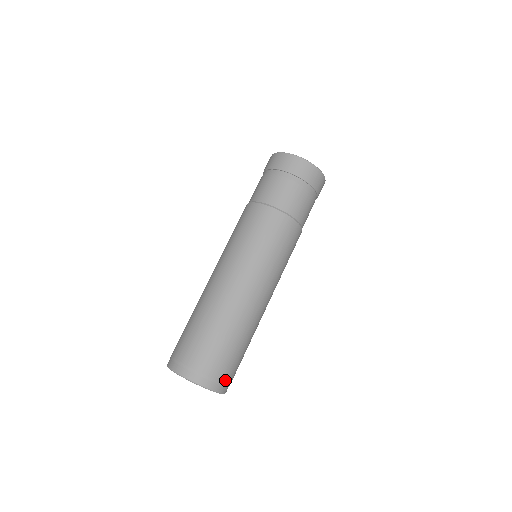
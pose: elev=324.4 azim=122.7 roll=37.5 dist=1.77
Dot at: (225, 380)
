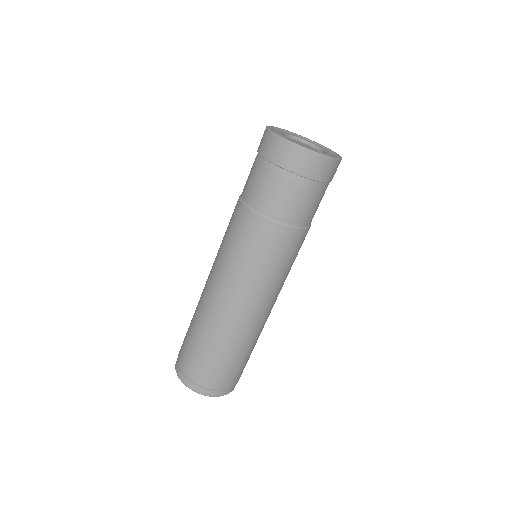
Dot at: (230, 386)
